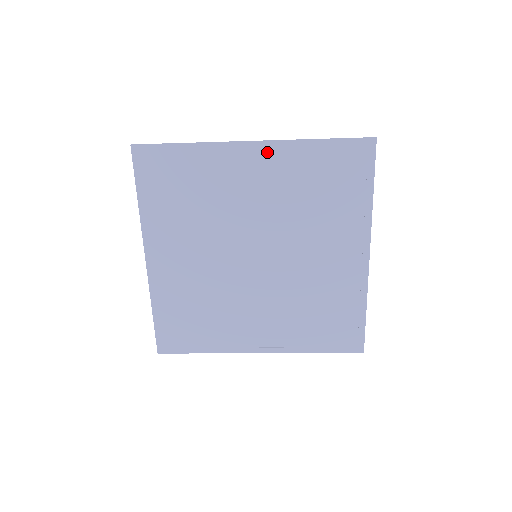
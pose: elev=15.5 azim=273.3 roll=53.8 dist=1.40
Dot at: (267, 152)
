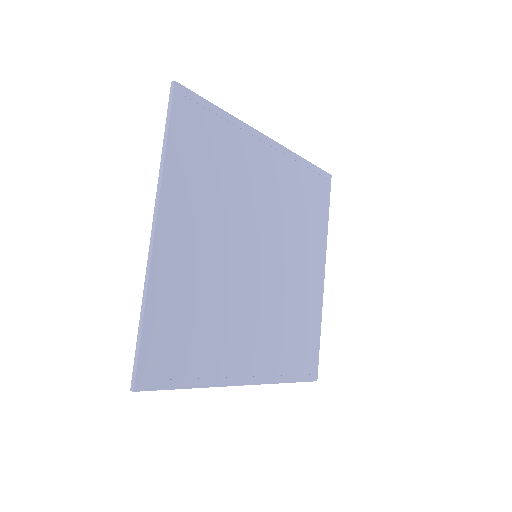
Dot at: (277, 153)
